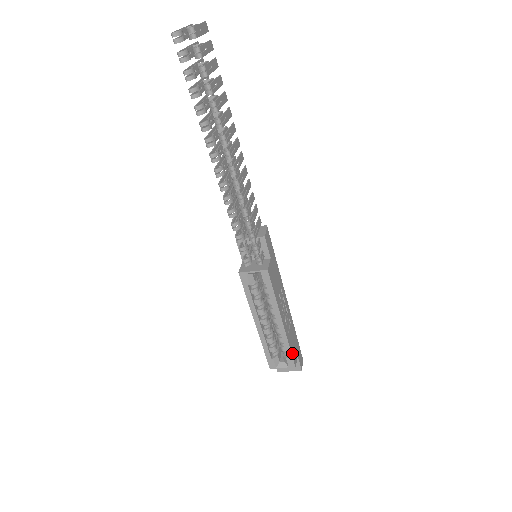
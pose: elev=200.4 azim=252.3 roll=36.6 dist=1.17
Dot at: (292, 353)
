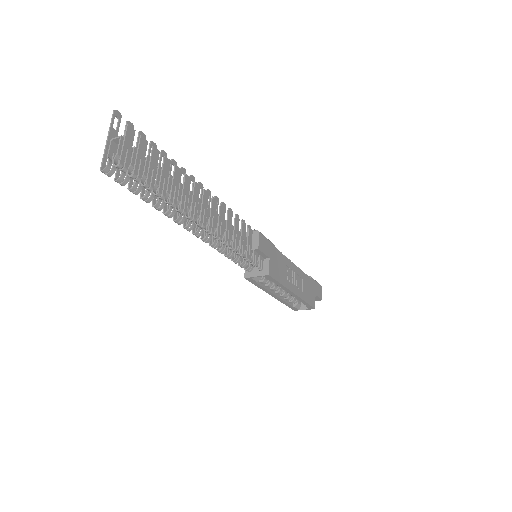
Dot at: (309, 302)
